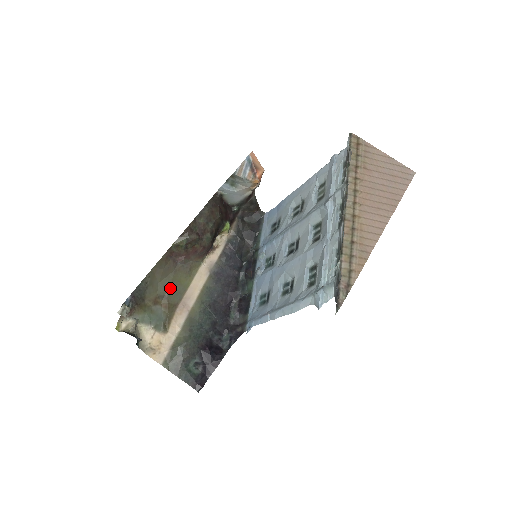
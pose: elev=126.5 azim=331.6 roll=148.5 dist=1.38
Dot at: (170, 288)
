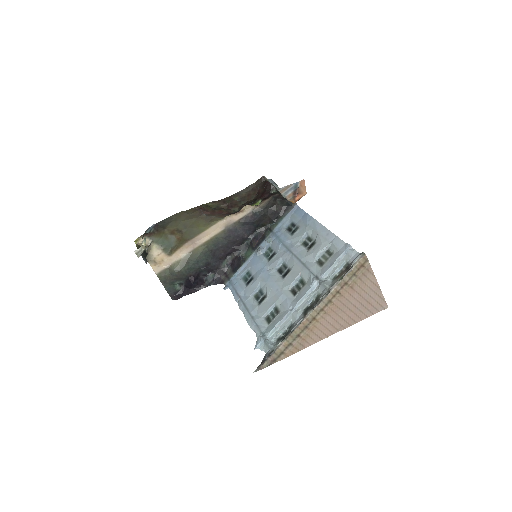
Dot at: (188, 228)
